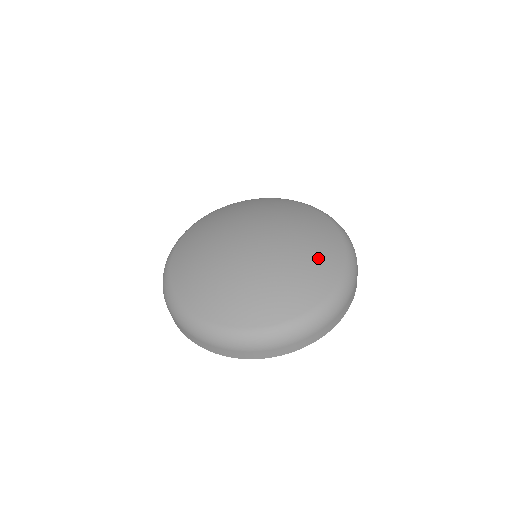
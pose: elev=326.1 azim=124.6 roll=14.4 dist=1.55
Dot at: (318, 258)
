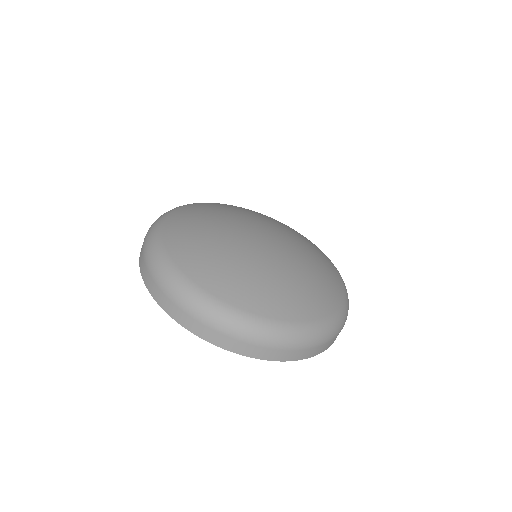
Dot at: (313, 289)
